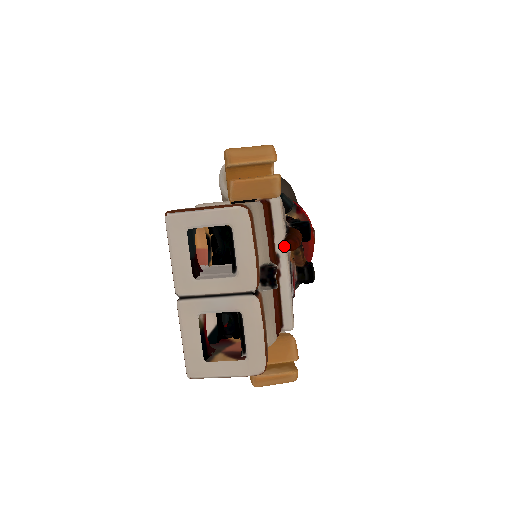
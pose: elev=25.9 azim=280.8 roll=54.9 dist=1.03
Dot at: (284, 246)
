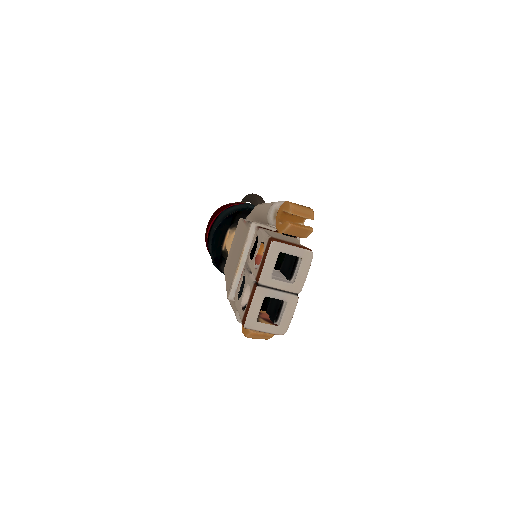
Dot at: occluded
